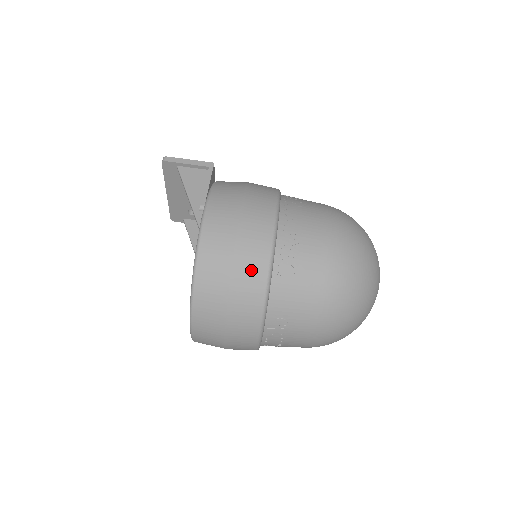
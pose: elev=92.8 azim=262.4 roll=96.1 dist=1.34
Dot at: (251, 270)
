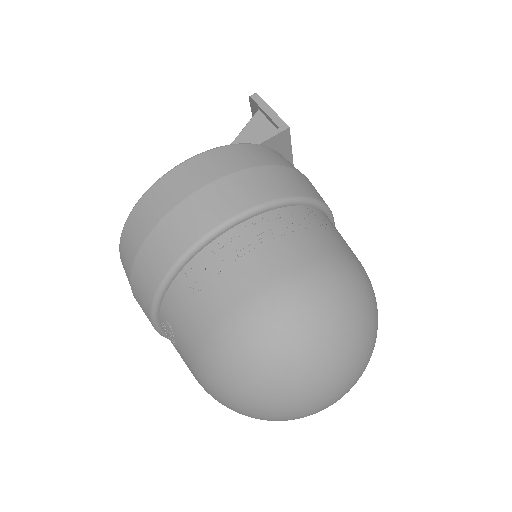
Dot at: (163, 249)
